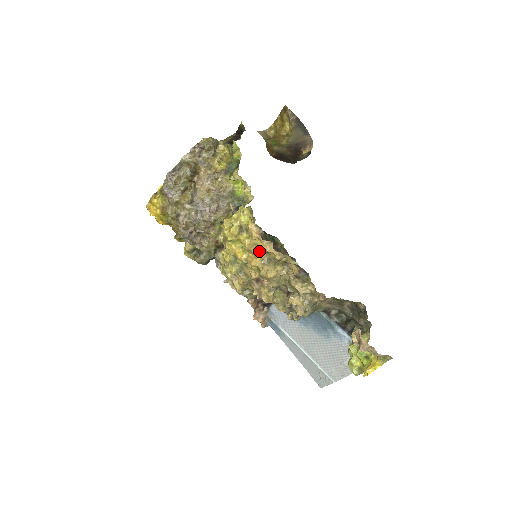
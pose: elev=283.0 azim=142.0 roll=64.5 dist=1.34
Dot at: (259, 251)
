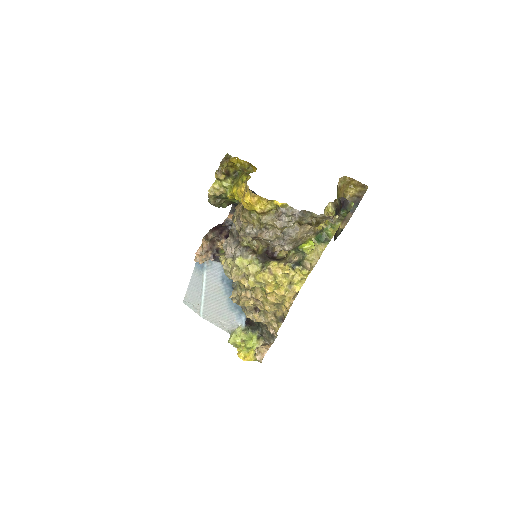
Dot at: (282, 300)
